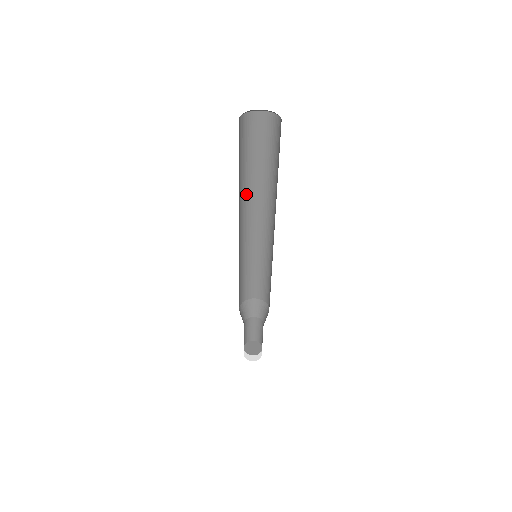
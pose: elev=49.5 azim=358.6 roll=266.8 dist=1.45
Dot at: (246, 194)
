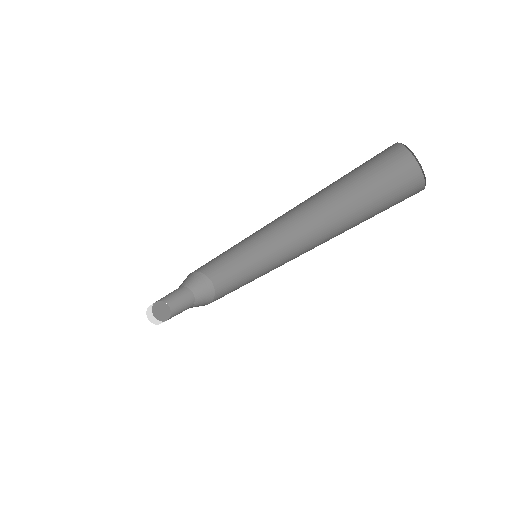
Dot at: occluded
